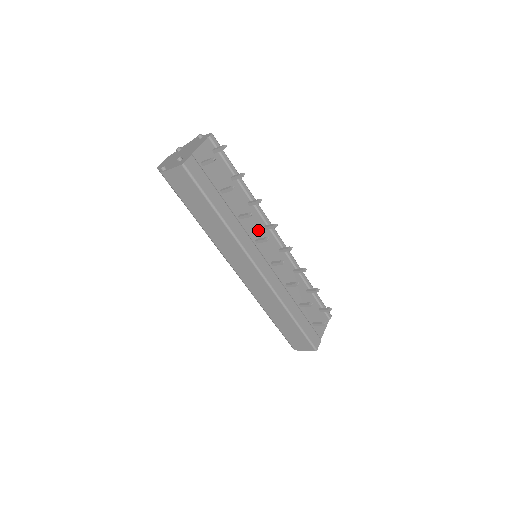
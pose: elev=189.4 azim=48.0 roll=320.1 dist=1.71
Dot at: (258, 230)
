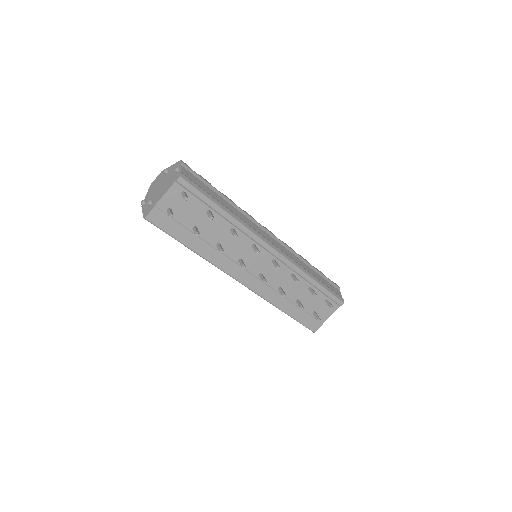
Dot at: (244, 250)
